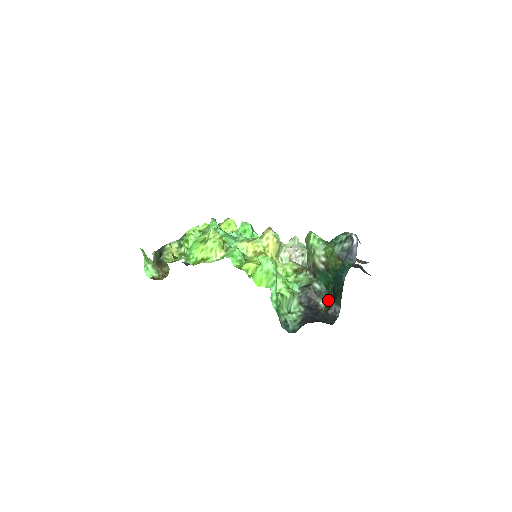
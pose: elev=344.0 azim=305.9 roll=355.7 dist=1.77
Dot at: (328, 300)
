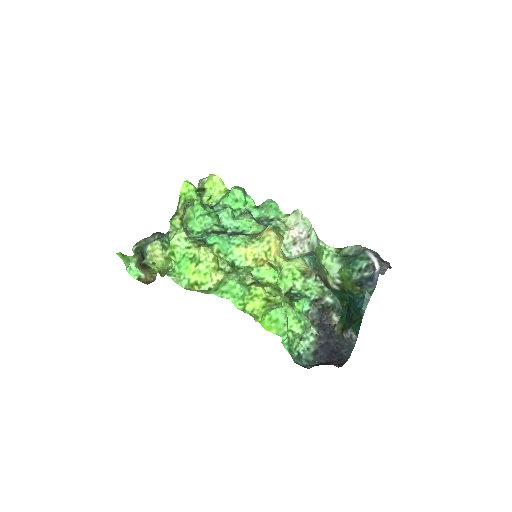
Dot at: (342, 314)
